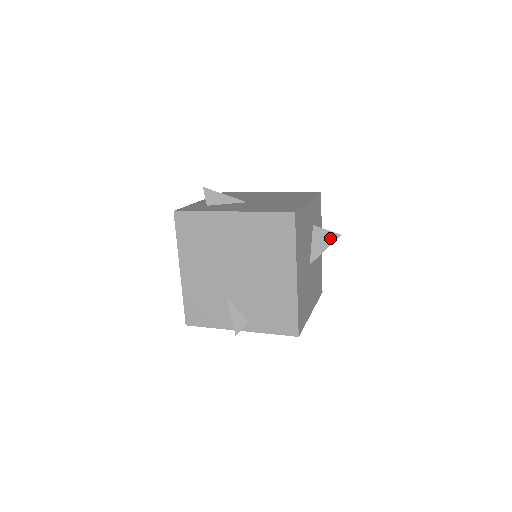
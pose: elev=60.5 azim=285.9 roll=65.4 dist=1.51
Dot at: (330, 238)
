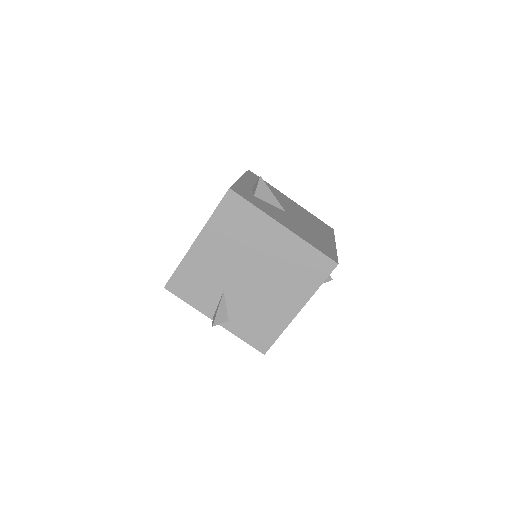
Dot at: occluded
